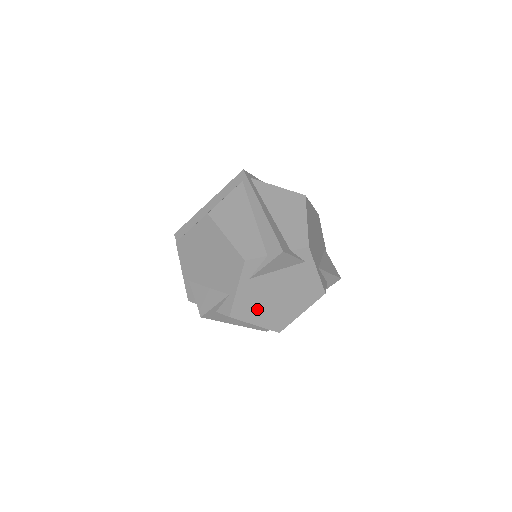
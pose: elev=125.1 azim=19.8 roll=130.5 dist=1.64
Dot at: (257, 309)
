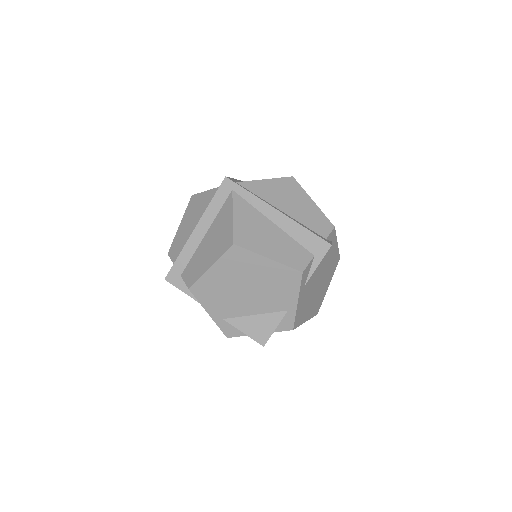
Dot at: (307, 307)
